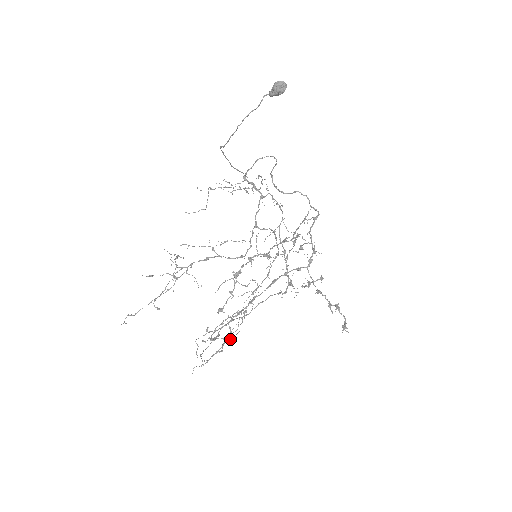
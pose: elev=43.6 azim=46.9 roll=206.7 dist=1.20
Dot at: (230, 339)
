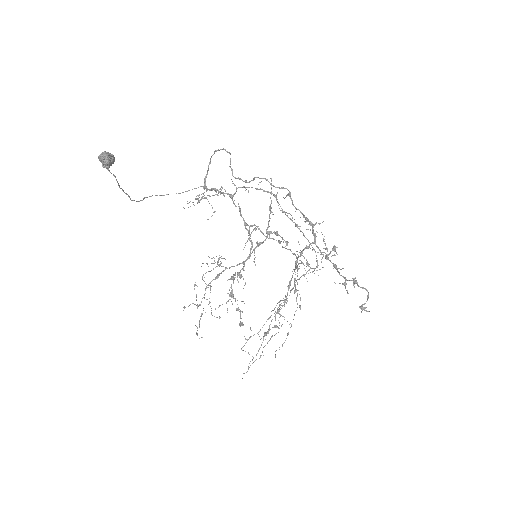
Dot at: (274, 335)
